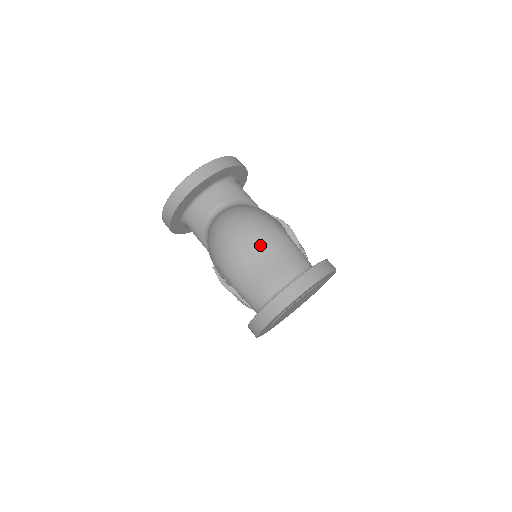
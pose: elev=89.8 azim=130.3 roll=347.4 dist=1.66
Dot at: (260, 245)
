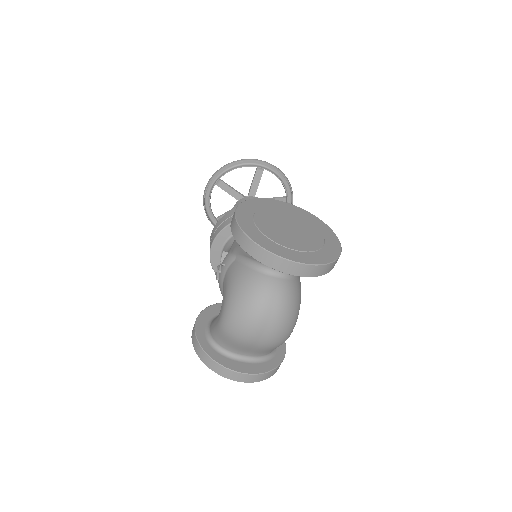
Dot at: (268, 342)
